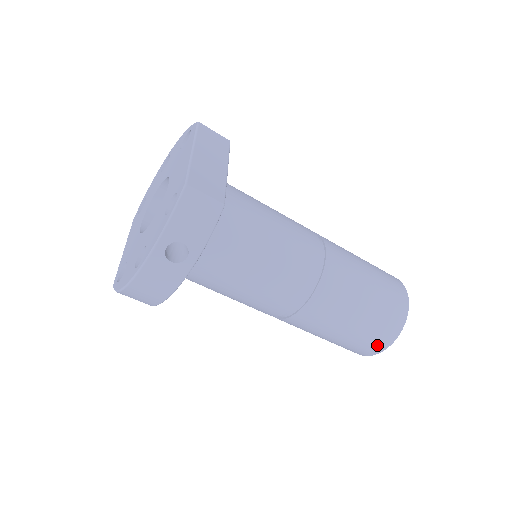
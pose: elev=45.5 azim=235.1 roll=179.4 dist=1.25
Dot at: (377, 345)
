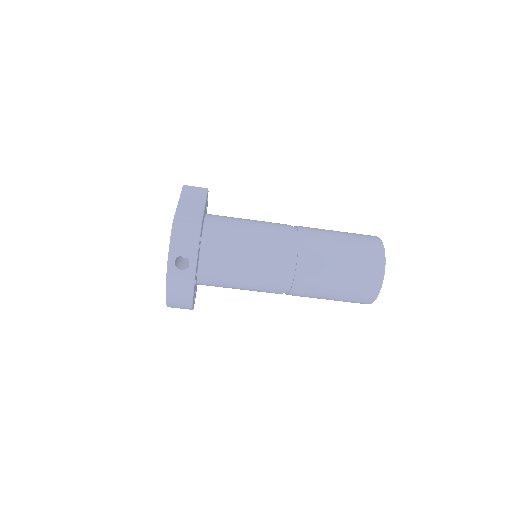
Dot at: (371, 289)
